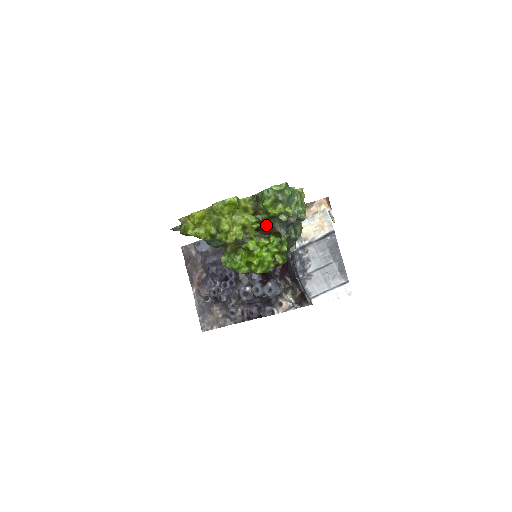
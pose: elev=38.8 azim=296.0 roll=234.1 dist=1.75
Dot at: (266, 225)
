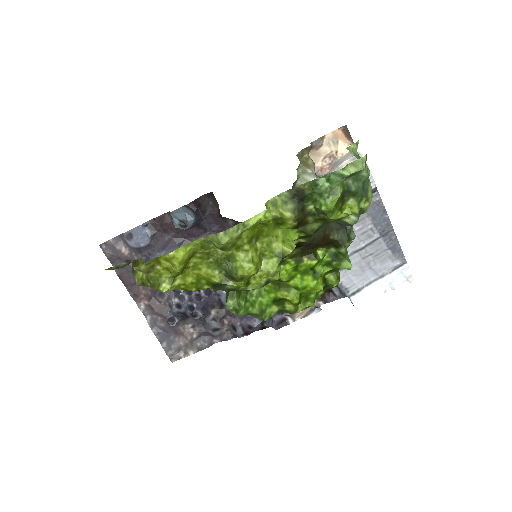
Dot at: (314, 236)
